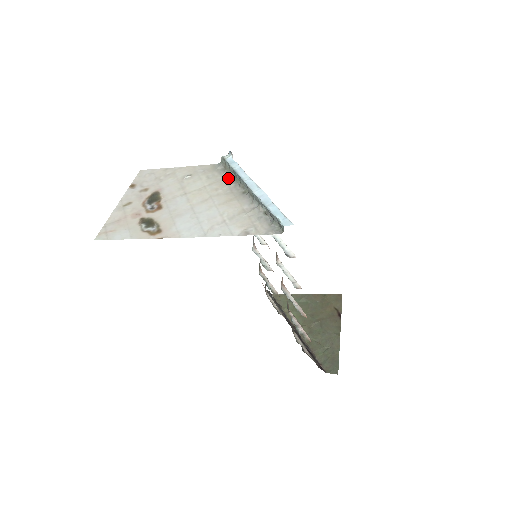
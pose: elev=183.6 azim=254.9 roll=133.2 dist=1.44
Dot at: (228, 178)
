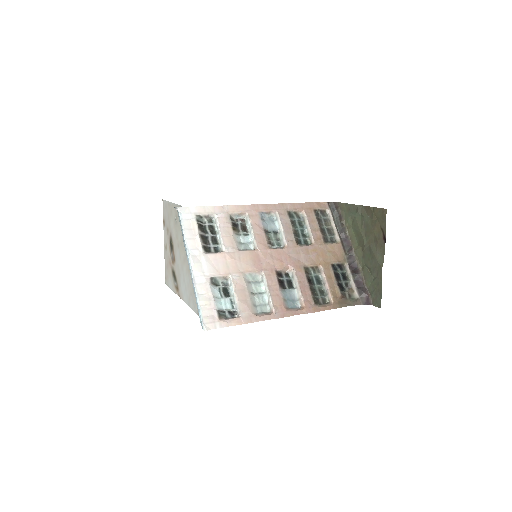
Dot at: occluded
